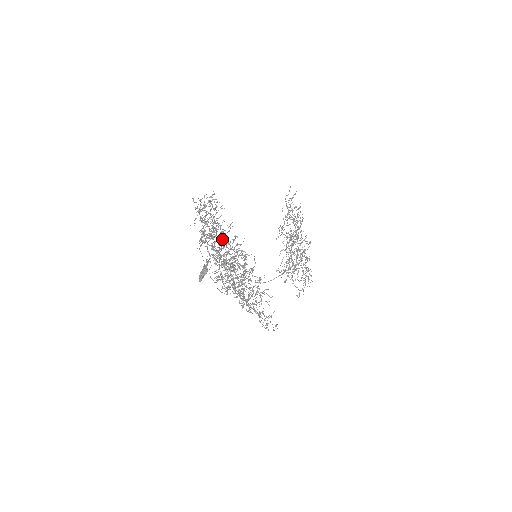
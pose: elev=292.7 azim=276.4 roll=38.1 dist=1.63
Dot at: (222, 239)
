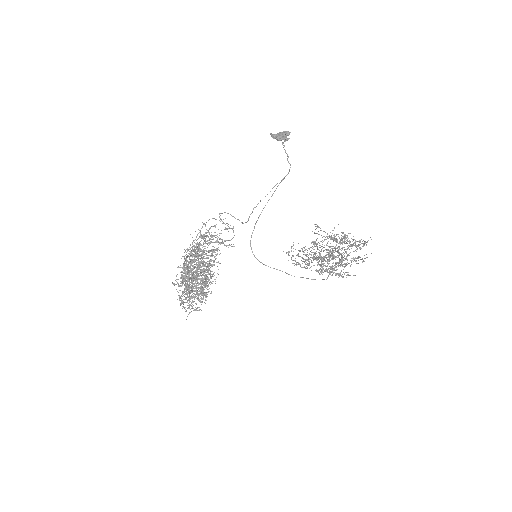
Dot at: occluded
